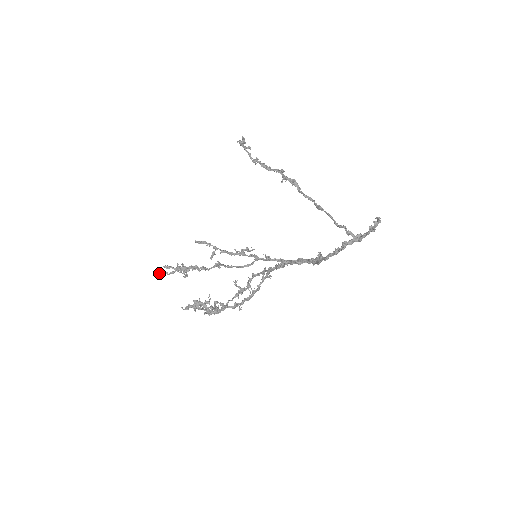
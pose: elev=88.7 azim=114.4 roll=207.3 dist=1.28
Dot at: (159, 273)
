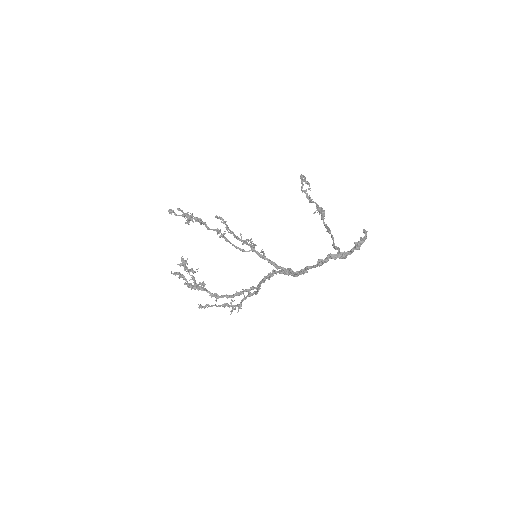
Dot at: (170, 210)
